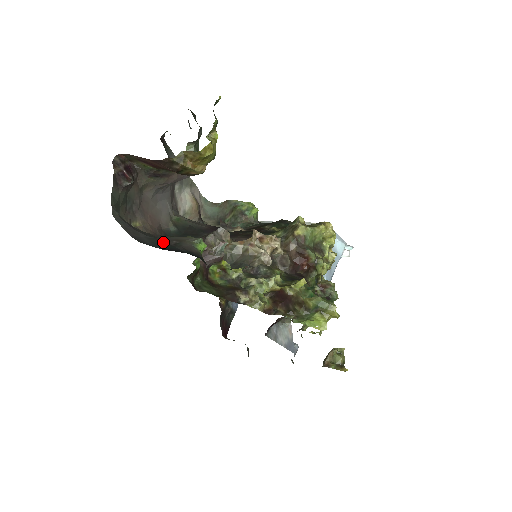
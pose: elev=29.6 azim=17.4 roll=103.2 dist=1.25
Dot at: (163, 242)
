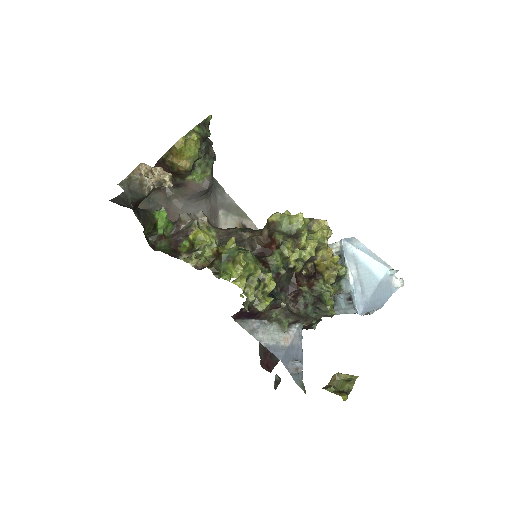
Dot at: occluded
